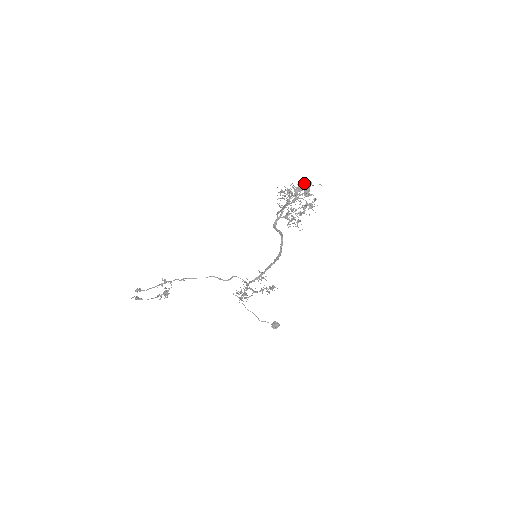
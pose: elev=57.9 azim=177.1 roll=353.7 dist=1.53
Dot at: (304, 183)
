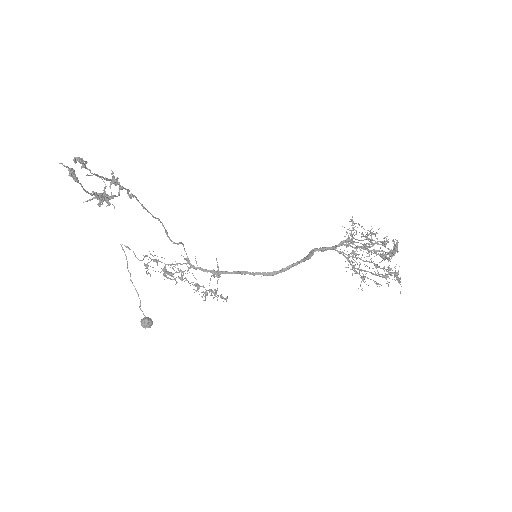
Dot at: occluded
